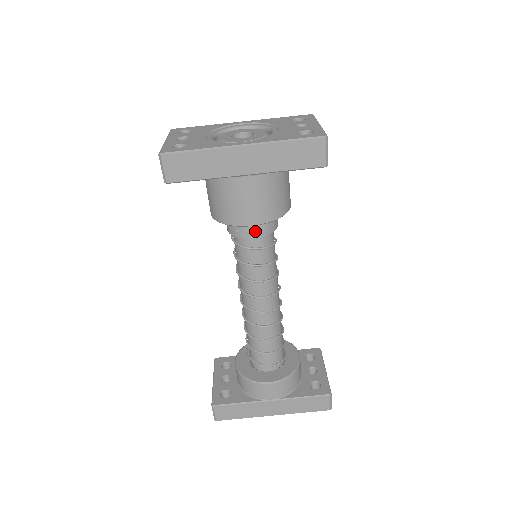
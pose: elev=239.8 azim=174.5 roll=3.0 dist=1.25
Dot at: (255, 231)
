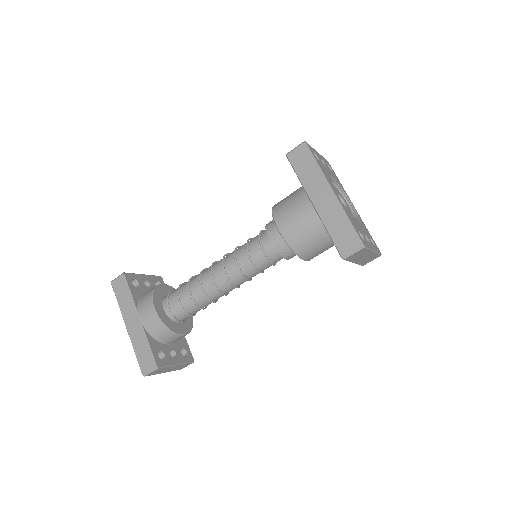
Dot at: (275, 237)
